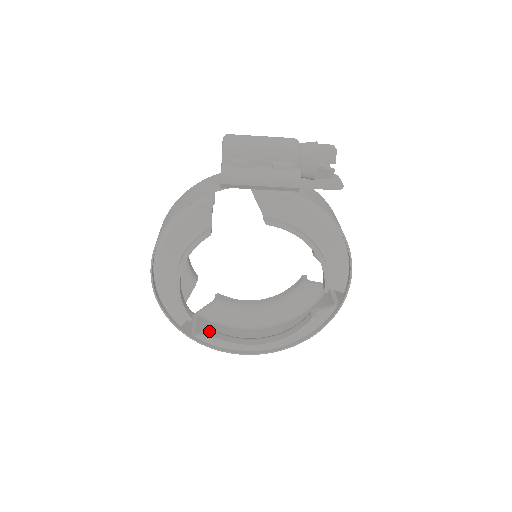
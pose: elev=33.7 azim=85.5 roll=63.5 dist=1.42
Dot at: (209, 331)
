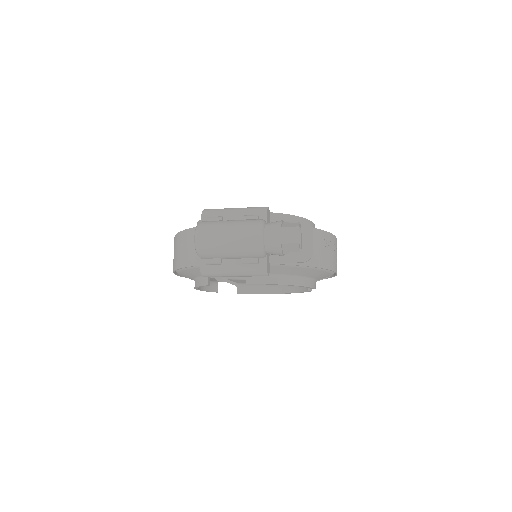
Dot at: (235, 284)
